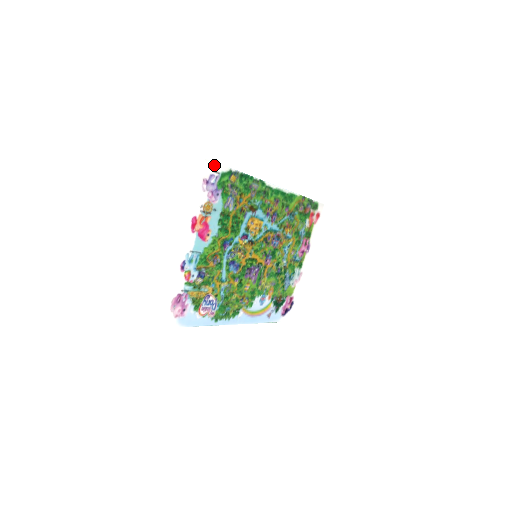
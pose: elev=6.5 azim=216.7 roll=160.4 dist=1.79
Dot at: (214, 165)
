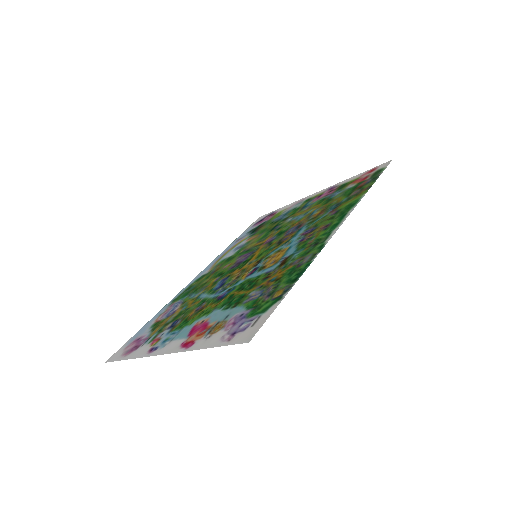
Dot at: (258, 326)
